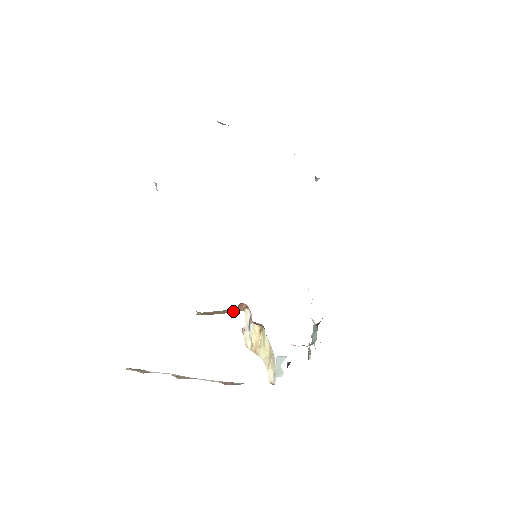
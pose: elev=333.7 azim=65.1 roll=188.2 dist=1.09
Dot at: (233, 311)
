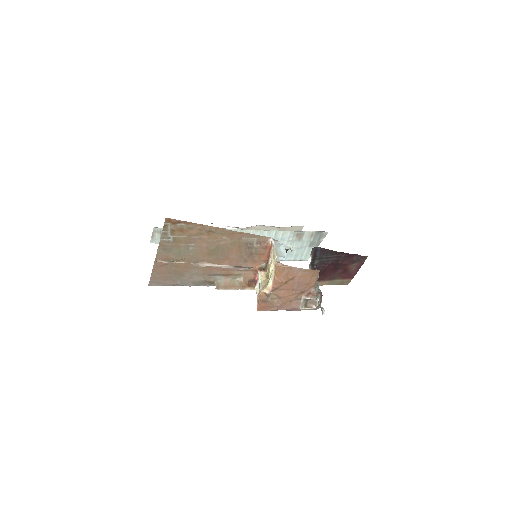
Dot at: (245, 285)
